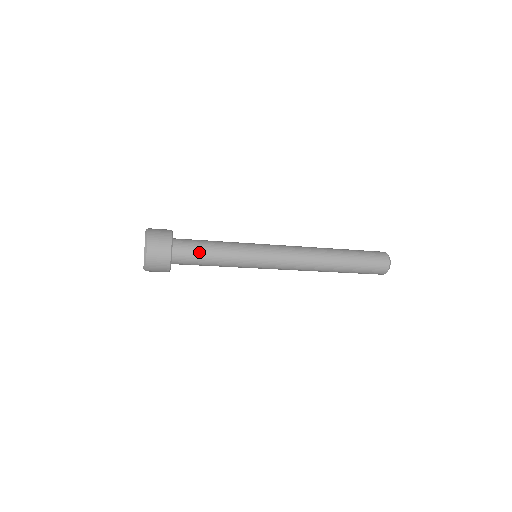
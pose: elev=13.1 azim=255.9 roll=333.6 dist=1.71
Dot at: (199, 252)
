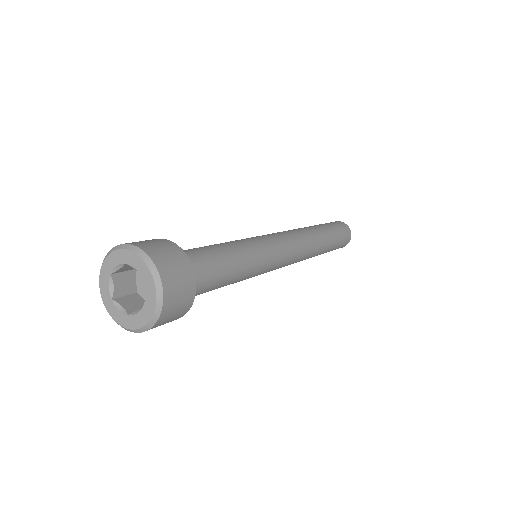
Dot at: (216, 267)
